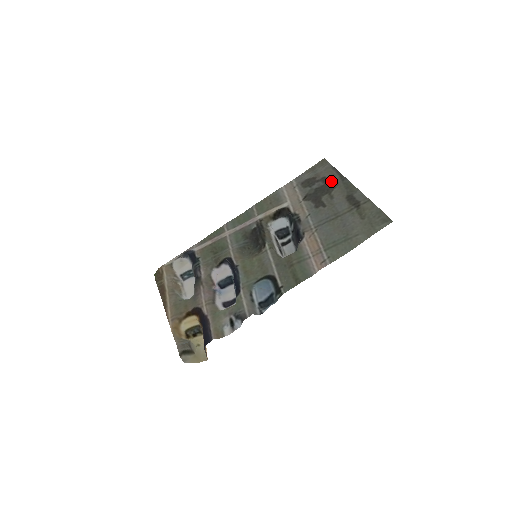
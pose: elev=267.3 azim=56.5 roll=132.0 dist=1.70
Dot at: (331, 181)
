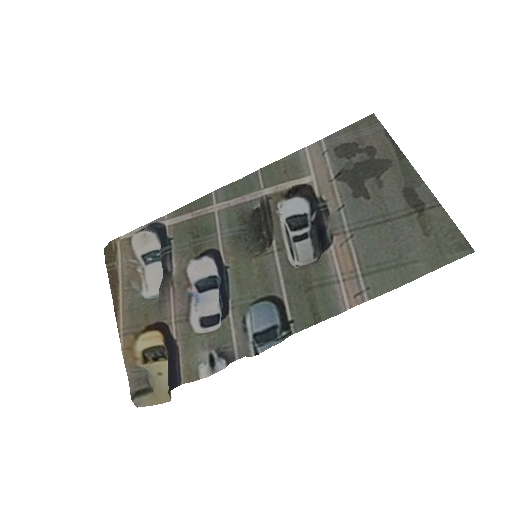
Dot at: (381, 156)
